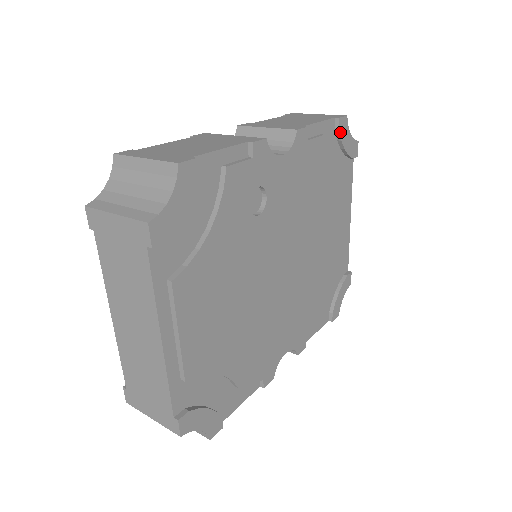
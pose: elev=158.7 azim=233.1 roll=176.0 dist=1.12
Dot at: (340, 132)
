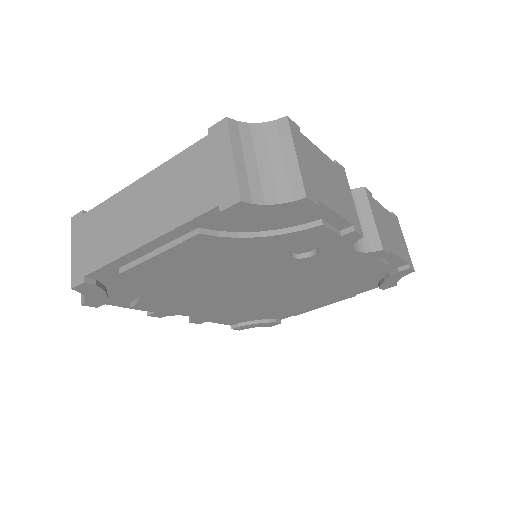
Dot at: (398, 273)
